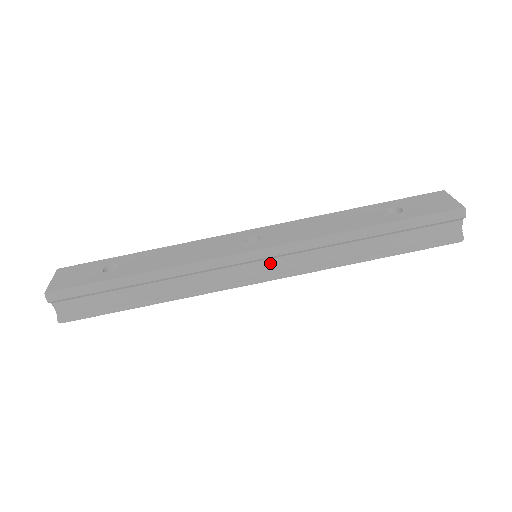
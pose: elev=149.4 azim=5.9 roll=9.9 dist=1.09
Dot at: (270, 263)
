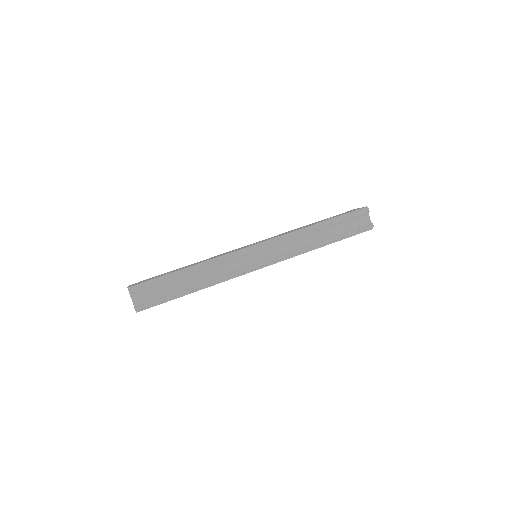
Dot at: (266, 253)
